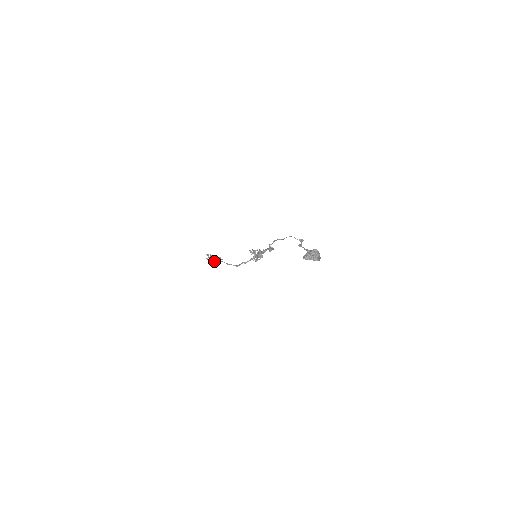
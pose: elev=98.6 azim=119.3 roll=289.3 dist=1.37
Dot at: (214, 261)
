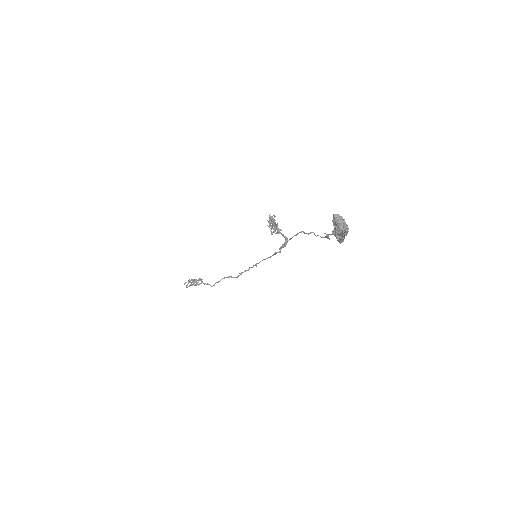
Dot at: (192, 282)
